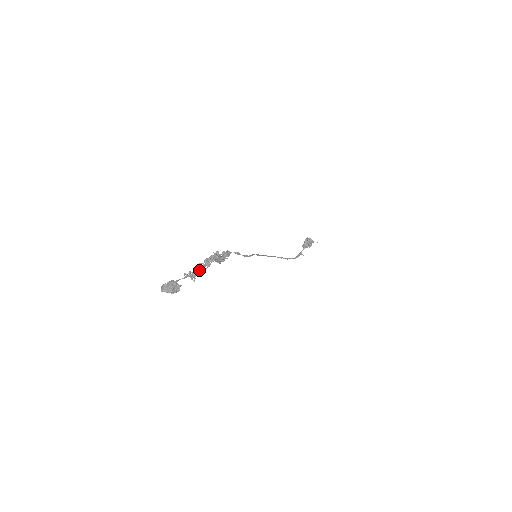
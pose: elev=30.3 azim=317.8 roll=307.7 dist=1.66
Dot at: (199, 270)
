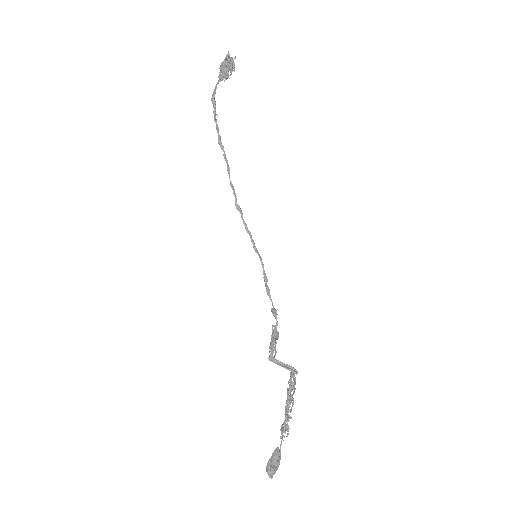
Dot at: (290, 417)
